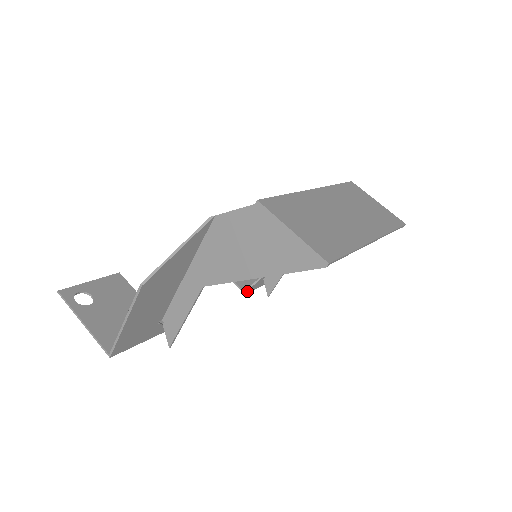
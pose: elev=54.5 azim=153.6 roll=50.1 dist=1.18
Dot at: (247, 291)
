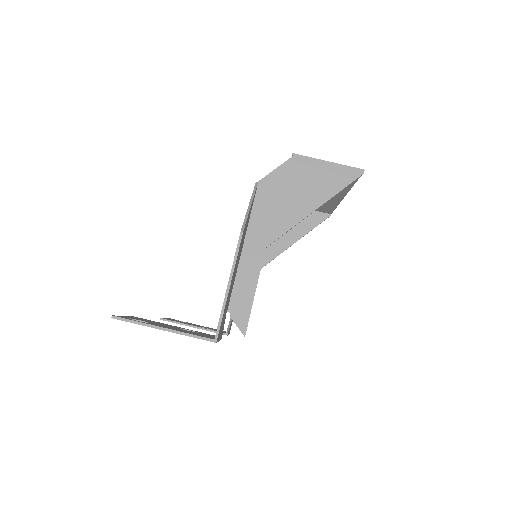
Dot at: occluded
